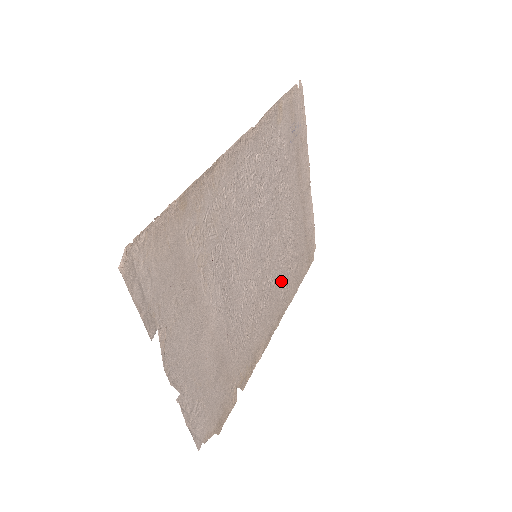
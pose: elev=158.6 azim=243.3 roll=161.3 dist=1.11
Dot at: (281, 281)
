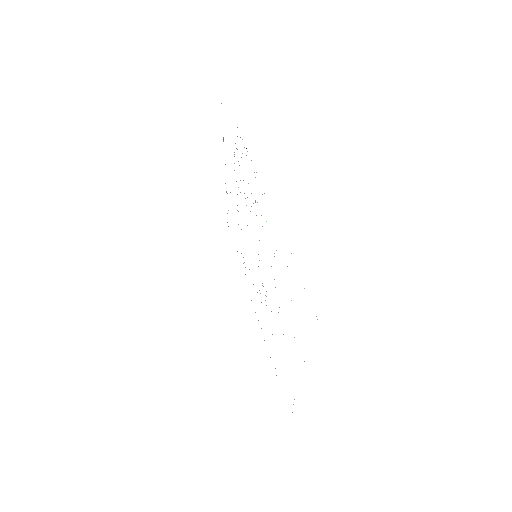
Dot at: occluded
